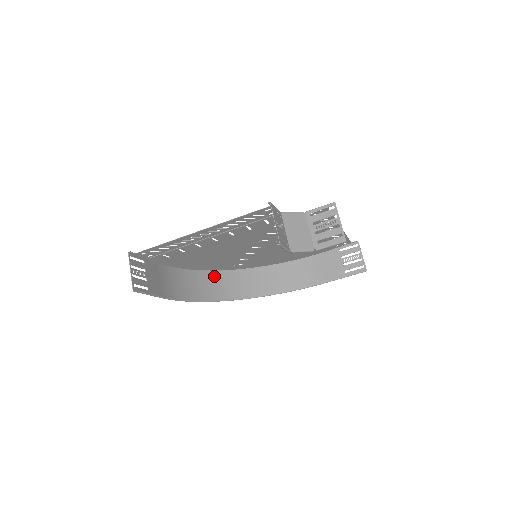
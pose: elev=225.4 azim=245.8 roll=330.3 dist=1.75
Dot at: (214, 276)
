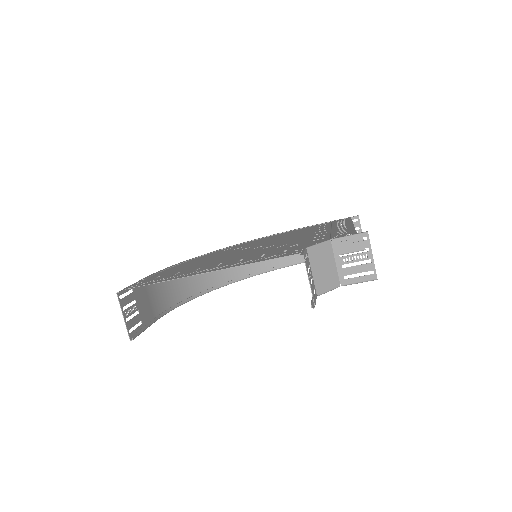
Dot at: occluded
